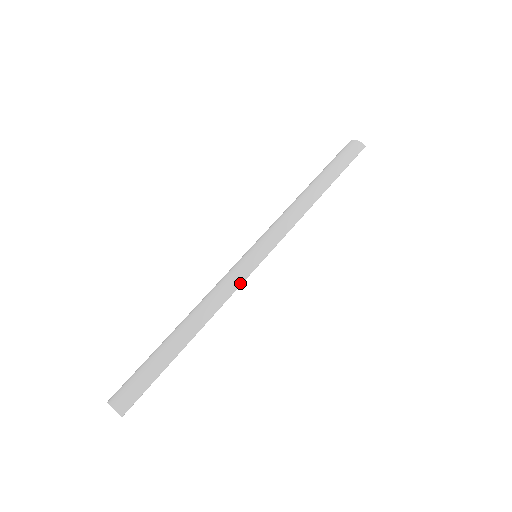
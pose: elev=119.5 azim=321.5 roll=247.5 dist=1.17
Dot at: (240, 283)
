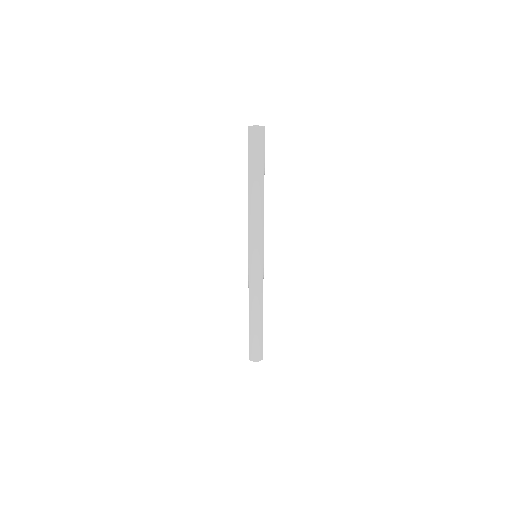
Dot at: (263, 278)
